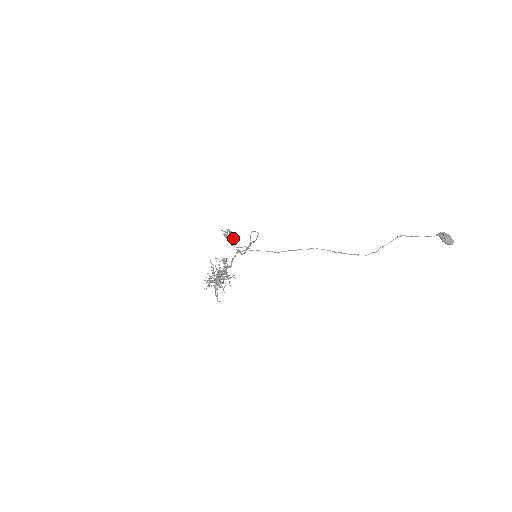
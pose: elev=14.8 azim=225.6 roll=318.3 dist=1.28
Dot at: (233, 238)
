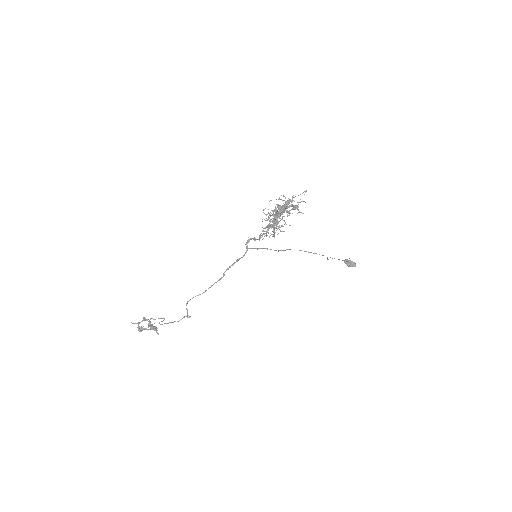
Dot at: (154, 326)
